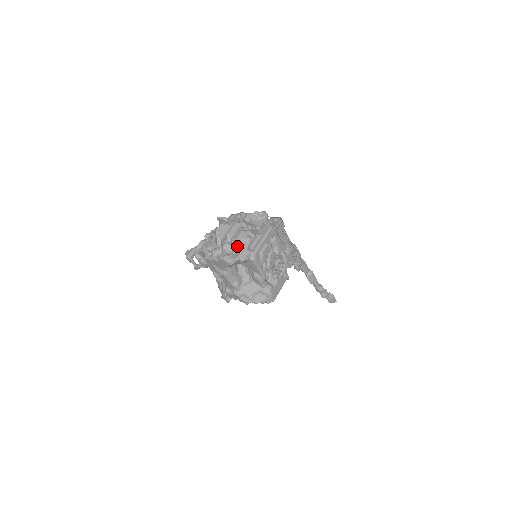
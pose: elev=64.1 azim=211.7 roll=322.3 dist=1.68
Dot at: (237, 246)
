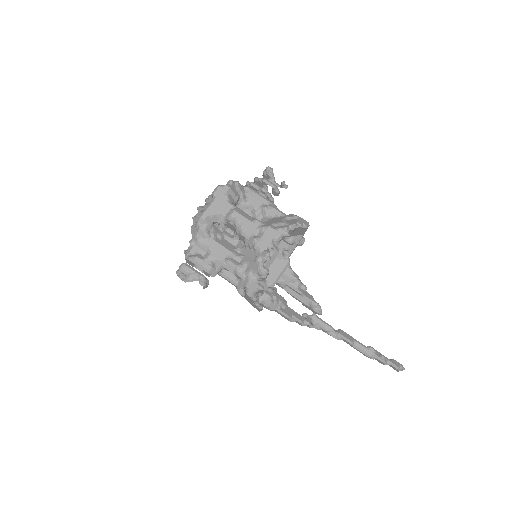
Dot at: occluded
